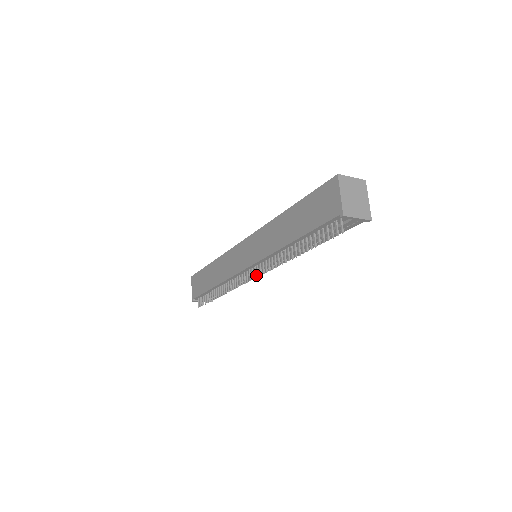
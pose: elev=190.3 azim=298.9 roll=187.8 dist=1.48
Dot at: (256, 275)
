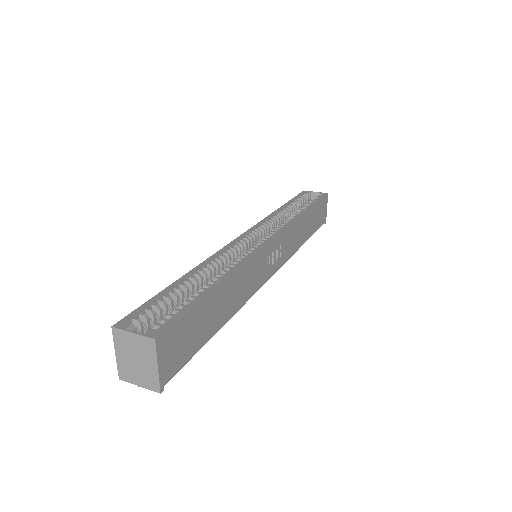
Dot at: occluded
